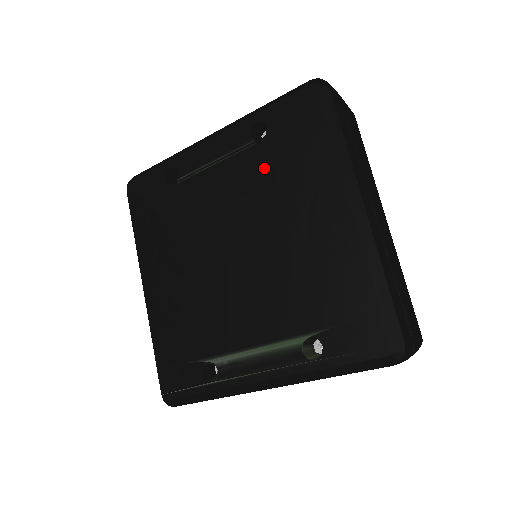
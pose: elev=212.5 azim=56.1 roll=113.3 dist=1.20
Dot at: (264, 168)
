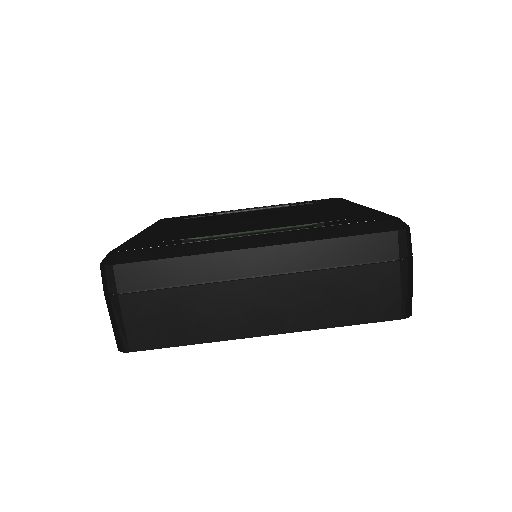
Dot at: occluded
